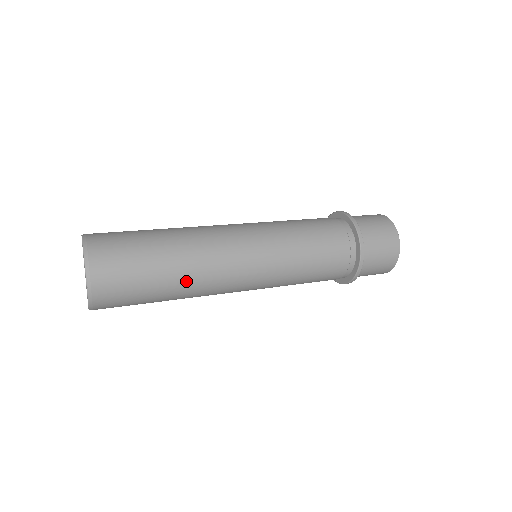
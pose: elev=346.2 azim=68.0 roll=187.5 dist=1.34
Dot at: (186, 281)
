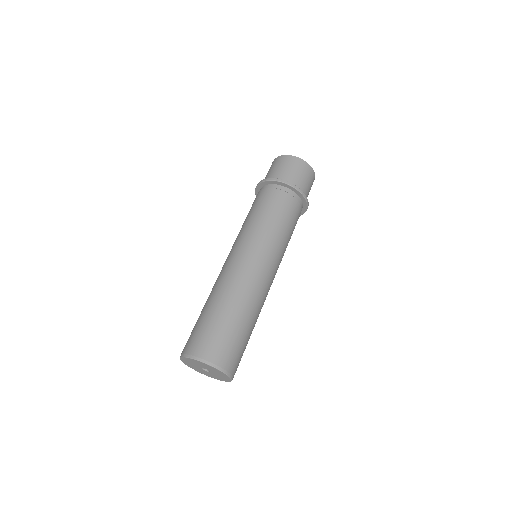
Dot at: (256, 314)
